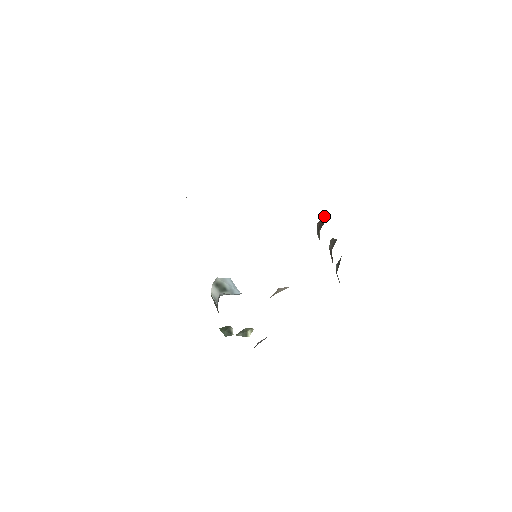
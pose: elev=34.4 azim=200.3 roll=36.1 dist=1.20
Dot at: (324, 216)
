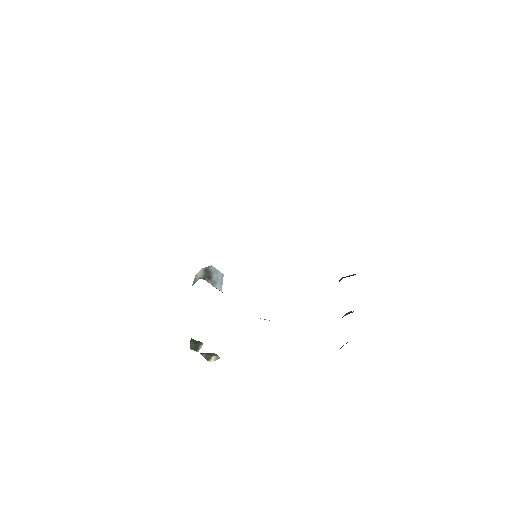
Dot at: (353, 274)
